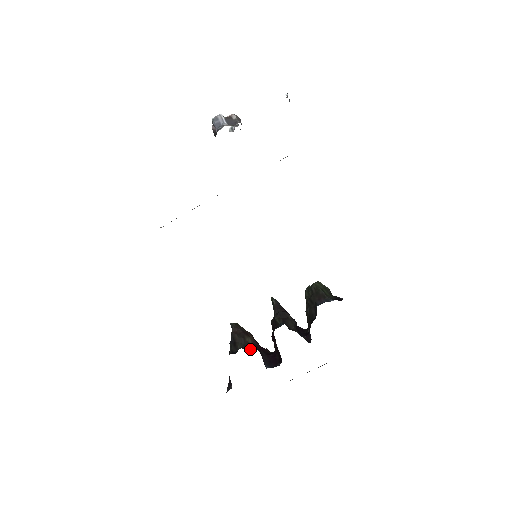
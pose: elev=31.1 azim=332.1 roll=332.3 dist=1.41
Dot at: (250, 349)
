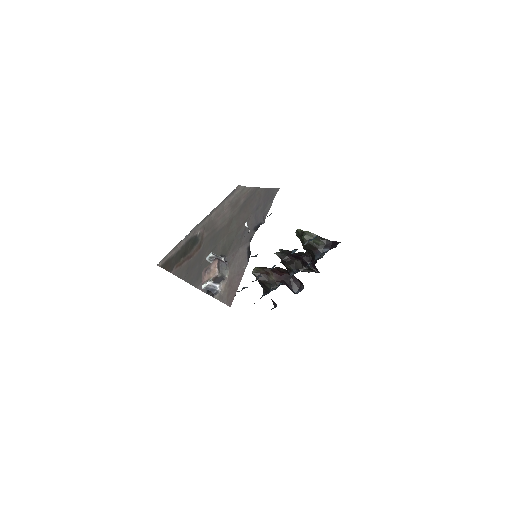
Dot at: (277, 286)
